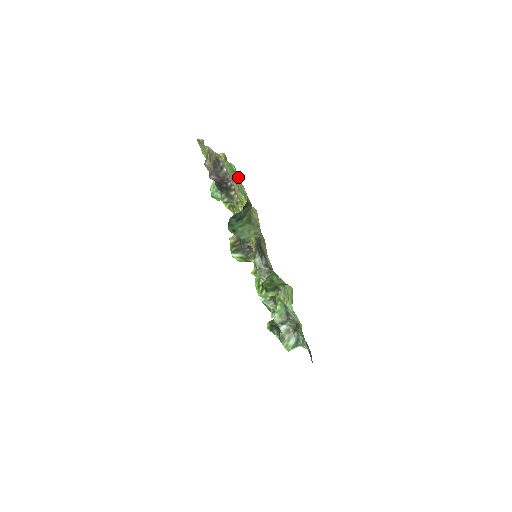
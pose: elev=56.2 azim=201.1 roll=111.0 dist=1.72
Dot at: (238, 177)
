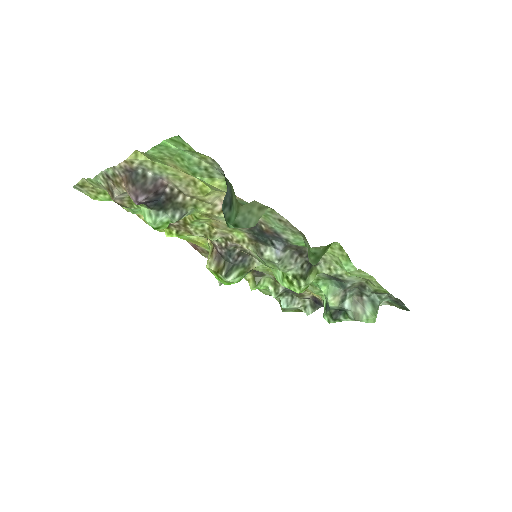
Dot at: (187, 151)
